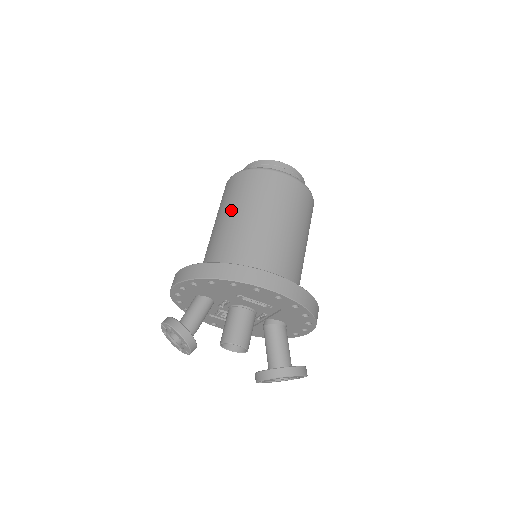
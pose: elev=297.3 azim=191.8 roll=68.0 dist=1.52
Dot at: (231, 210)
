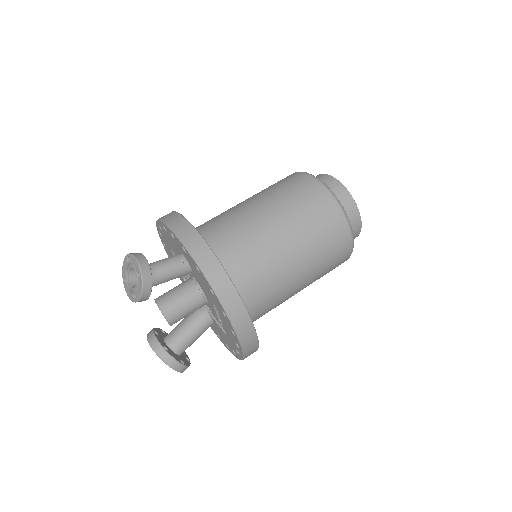
Dot at: (290, 226)
